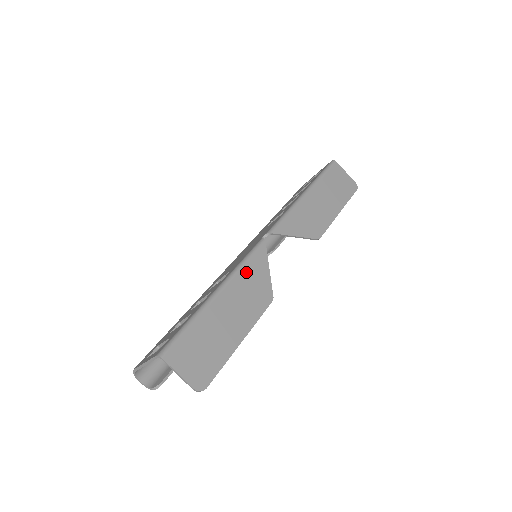
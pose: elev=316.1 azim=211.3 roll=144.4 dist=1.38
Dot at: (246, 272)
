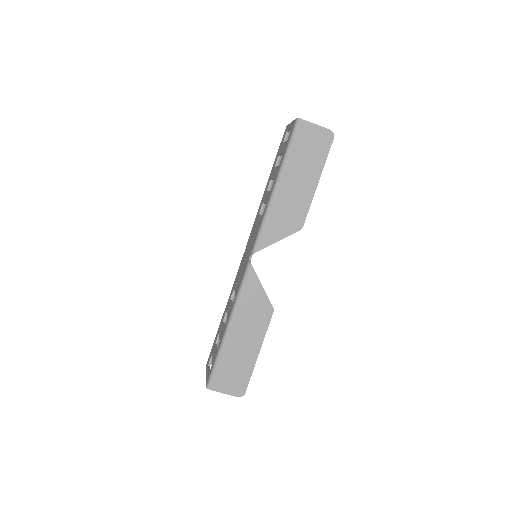
Dot at: (244, 301)
